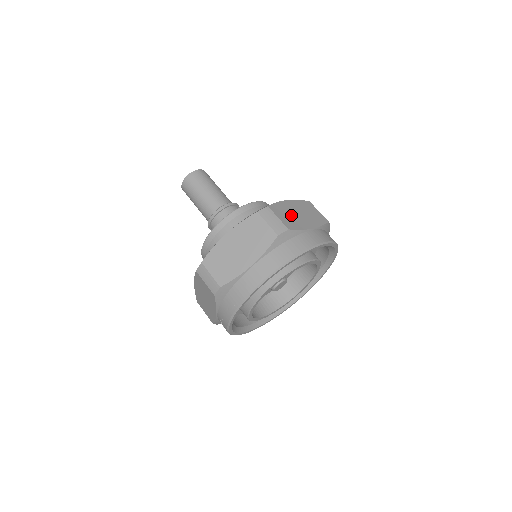
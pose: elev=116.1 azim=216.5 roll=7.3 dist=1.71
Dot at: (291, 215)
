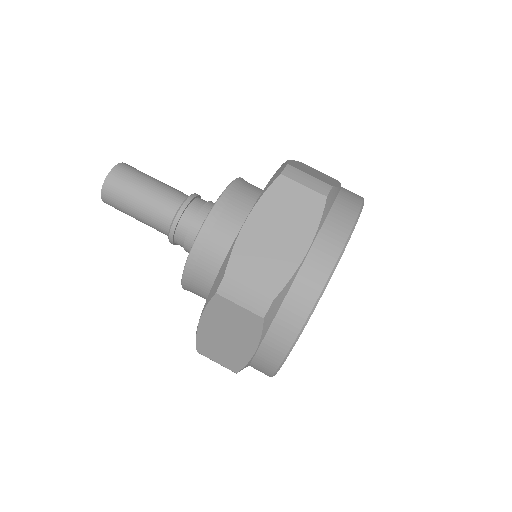
Dot at: (265, 255)
